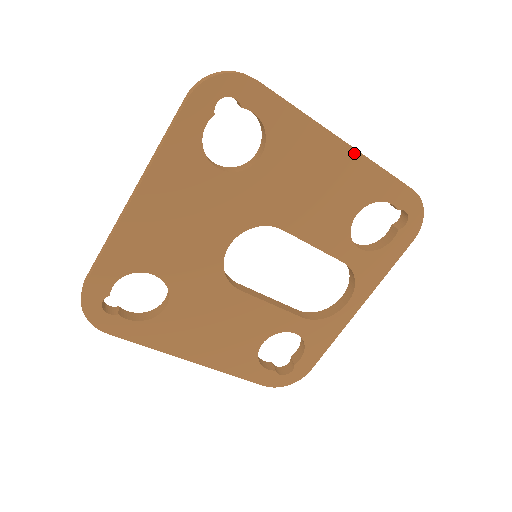
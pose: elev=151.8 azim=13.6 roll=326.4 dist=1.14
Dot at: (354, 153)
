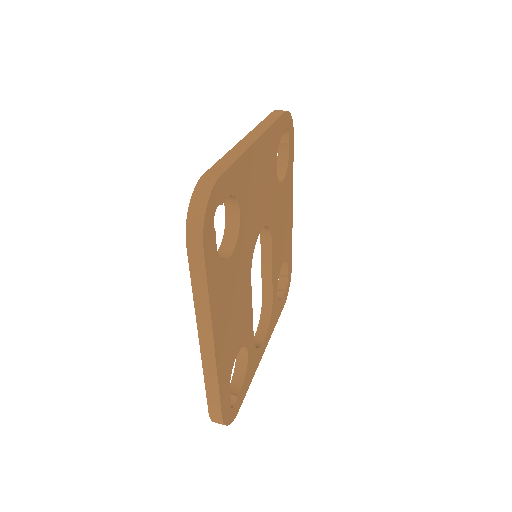
Dot at: (292, 219)
